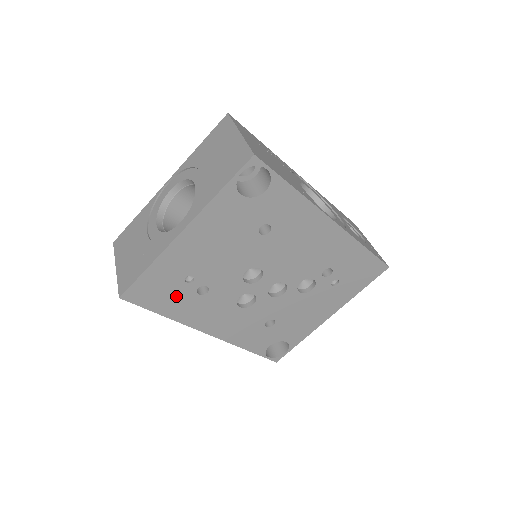
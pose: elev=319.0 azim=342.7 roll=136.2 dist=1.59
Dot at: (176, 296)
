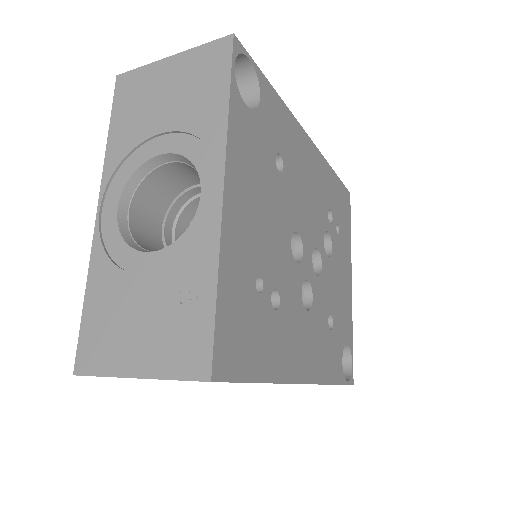
Dot at: (260, 329)
